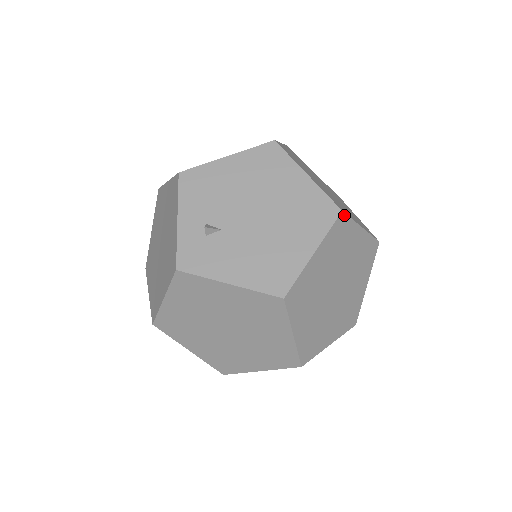
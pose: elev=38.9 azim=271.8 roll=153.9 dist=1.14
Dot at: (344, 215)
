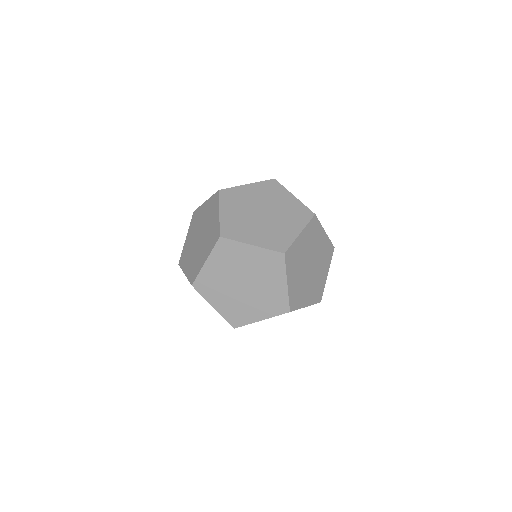
Dot at: (316, 217)
